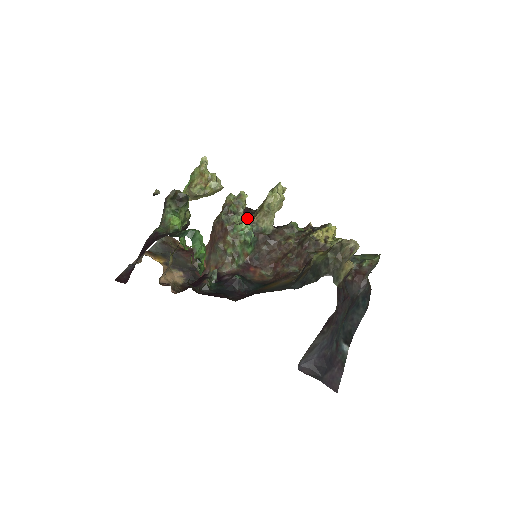
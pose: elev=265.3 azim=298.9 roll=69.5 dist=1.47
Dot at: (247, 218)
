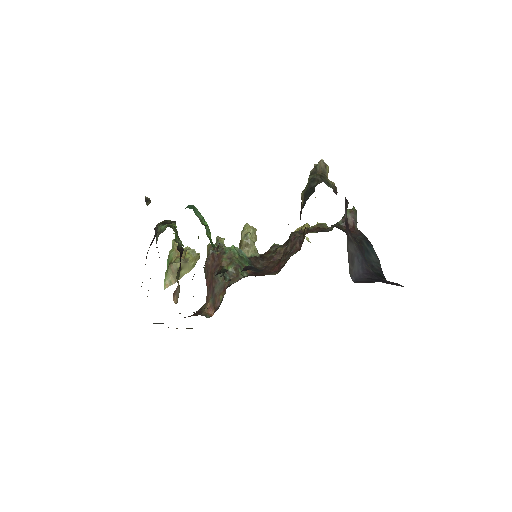
Dot at: occluded
